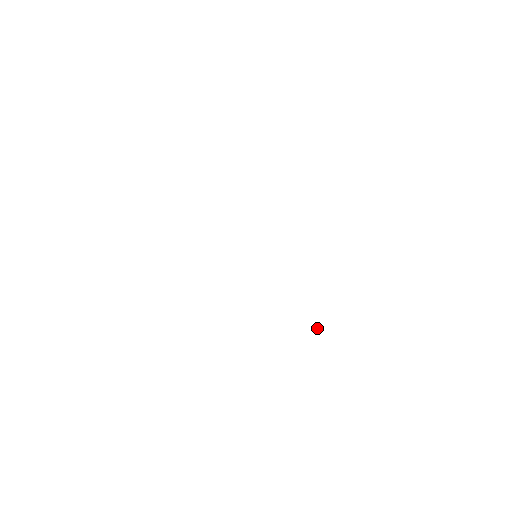
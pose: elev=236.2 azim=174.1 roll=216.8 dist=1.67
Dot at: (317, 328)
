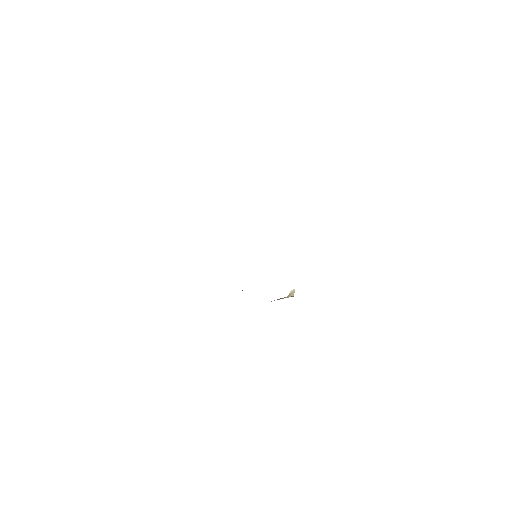
Dot at: (292, 290)
